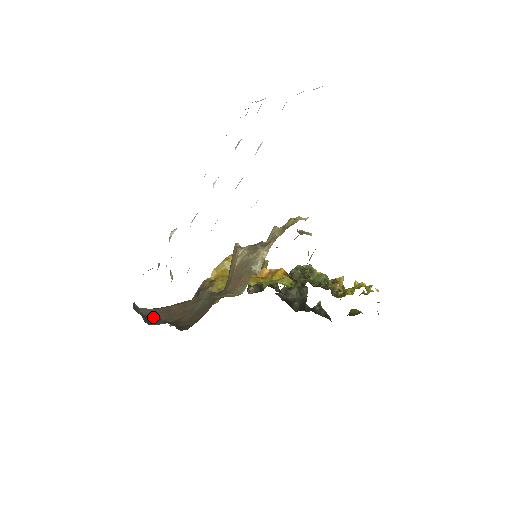
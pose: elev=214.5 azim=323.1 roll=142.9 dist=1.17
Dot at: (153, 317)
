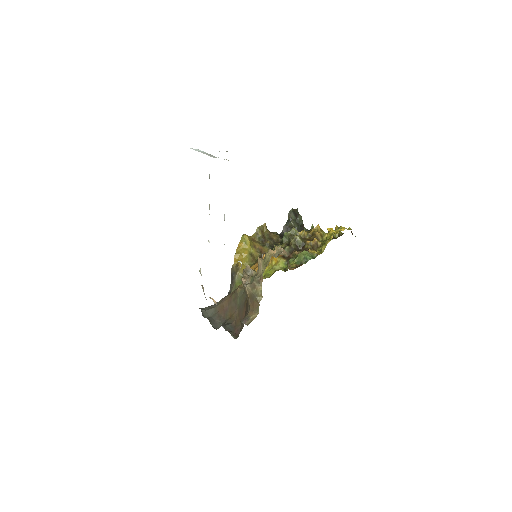
Dot at: (217, 318)
